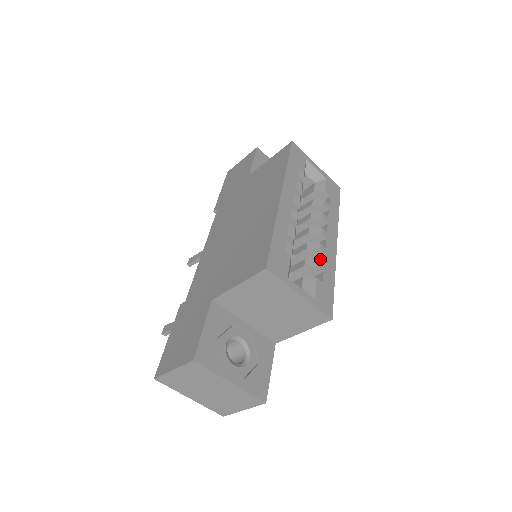
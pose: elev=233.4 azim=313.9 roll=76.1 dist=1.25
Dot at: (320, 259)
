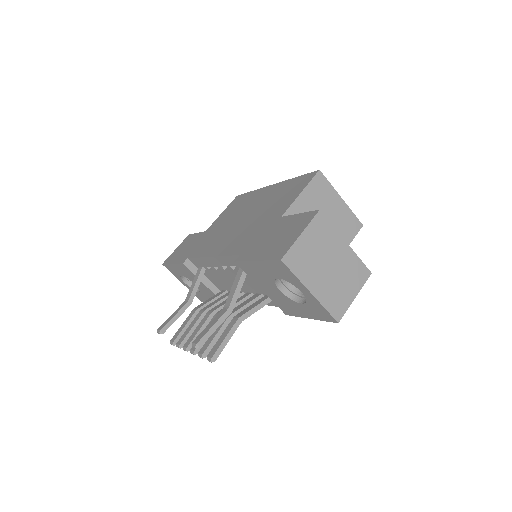
Dot at: occluded
